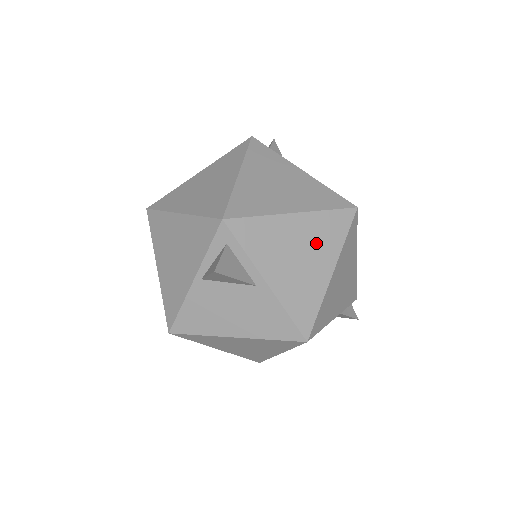
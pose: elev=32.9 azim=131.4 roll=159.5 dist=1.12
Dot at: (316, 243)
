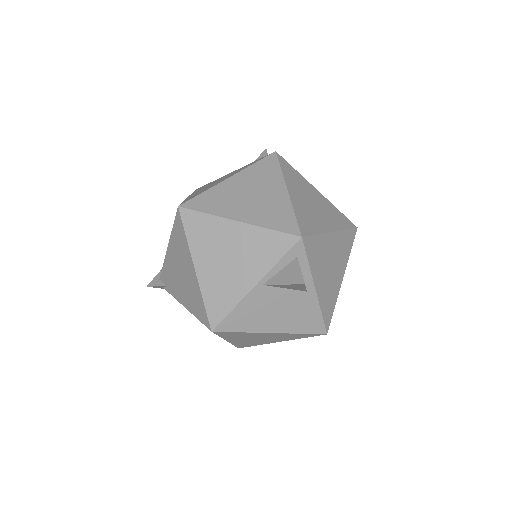
Dot at: (339, 256)
